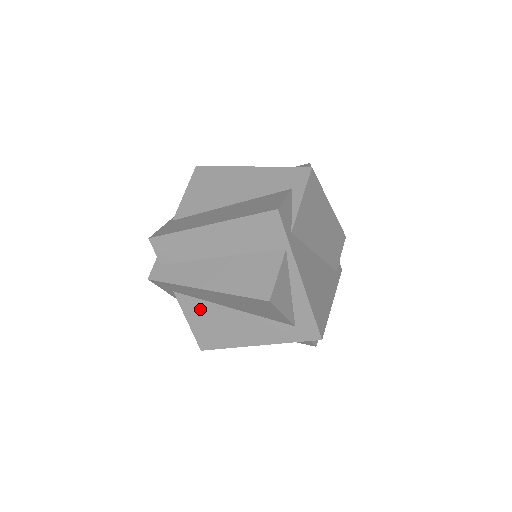
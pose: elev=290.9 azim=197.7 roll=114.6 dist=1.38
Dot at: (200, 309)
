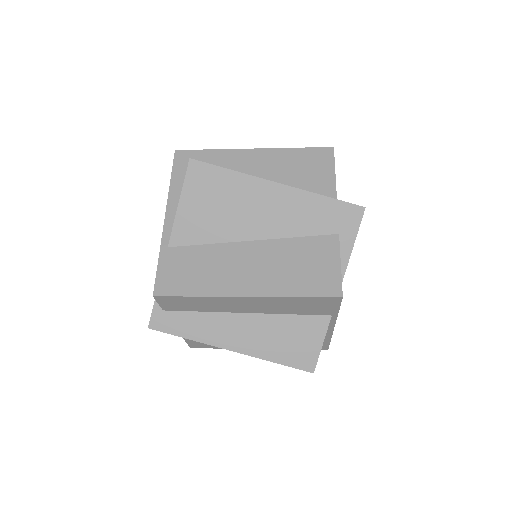
Dot at: occluded
